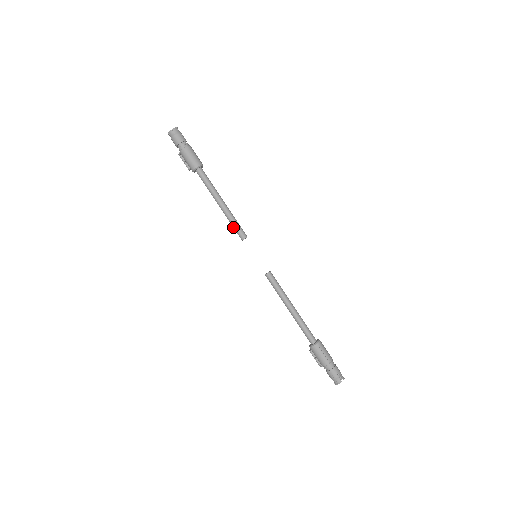
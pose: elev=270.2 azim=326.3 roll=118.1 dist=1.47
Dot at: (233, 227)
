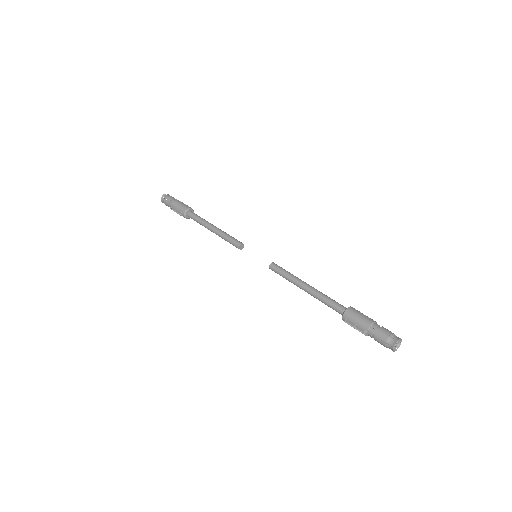
Dot at: (228, 239)
